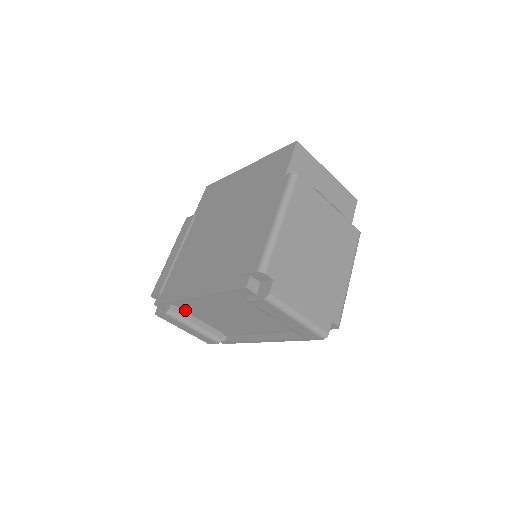
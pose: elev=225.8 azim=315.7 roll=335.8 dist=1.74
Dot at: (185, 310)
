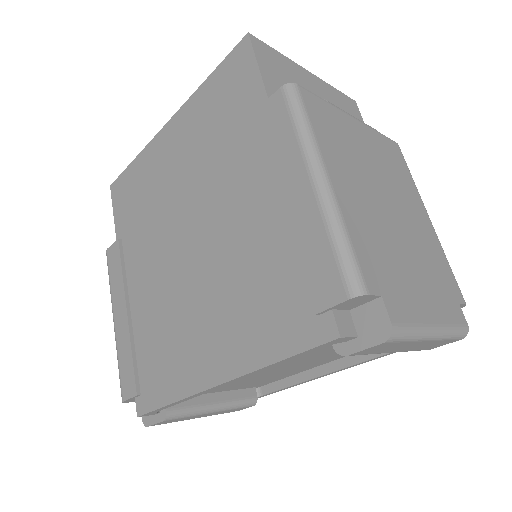
Dot at: occluded
